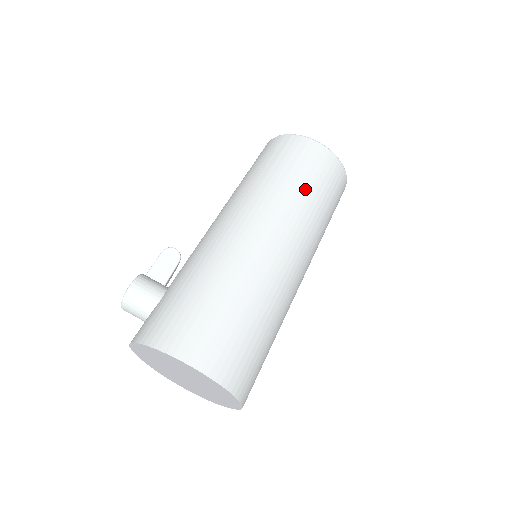
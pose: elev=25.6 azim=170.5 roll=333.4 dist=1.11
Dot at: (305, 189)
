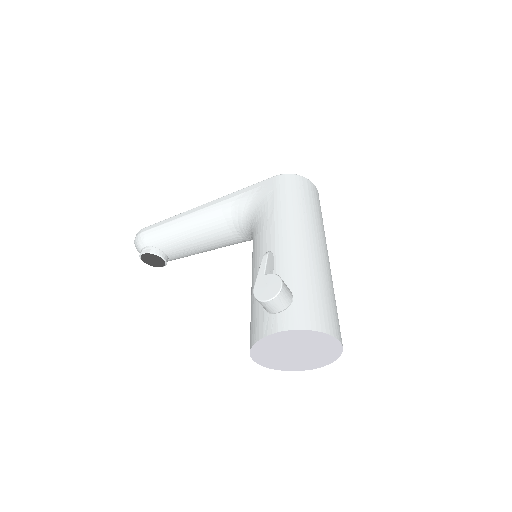
Dot at: occluded
